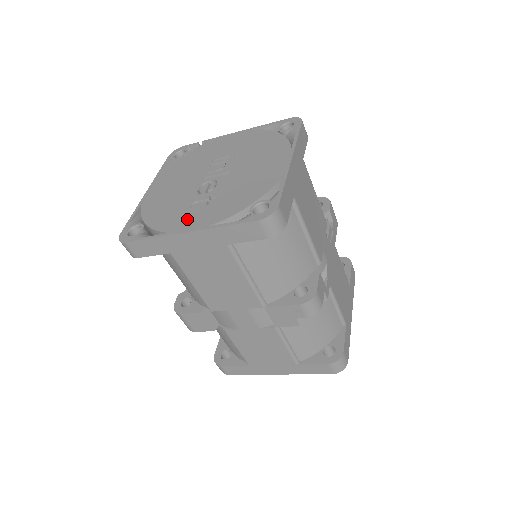
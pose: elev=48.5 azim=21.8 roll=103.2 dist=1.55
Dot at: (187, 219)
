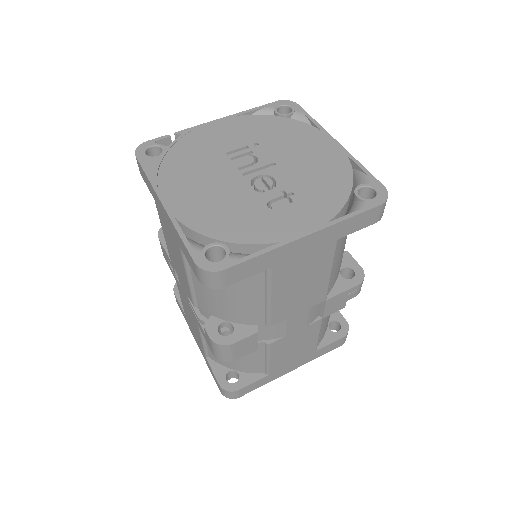
Dot at: (286, 222)
